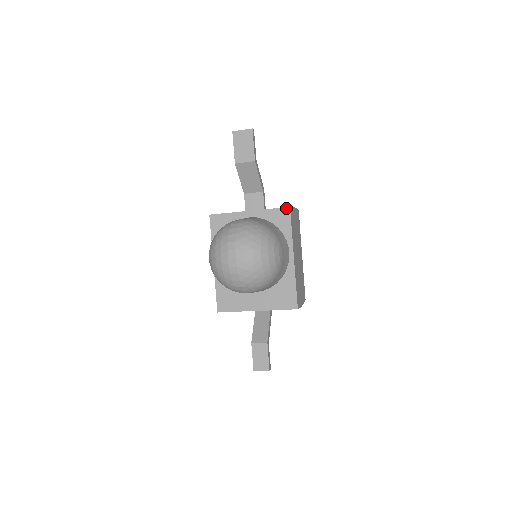
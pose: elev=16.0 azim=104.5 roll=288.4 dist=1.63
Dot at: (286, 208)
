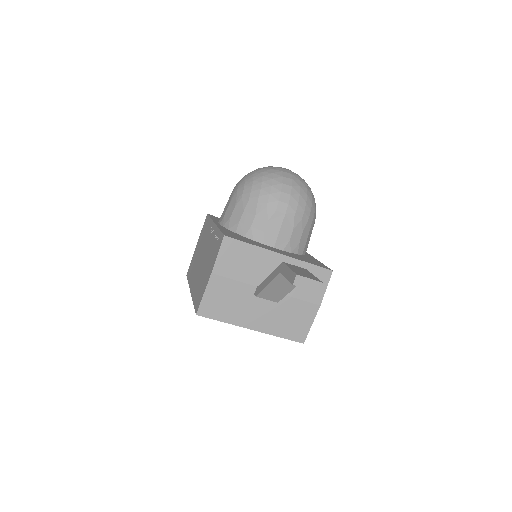
Dot at: occluded
